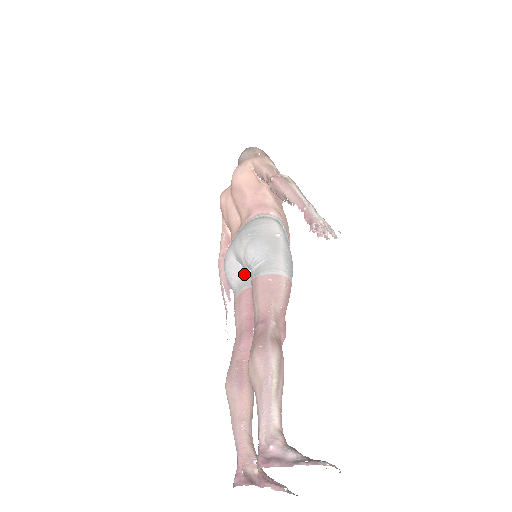
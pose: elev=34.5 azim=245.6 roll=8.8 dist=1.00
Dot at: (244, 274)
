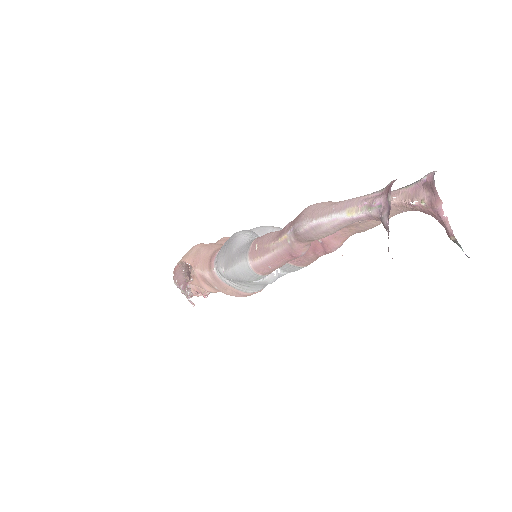
Dot at: occluded
